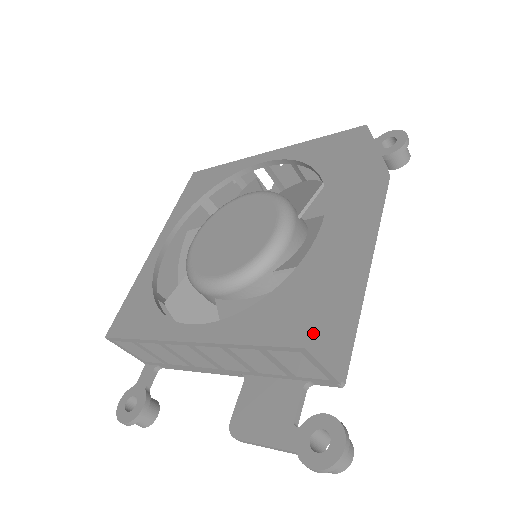
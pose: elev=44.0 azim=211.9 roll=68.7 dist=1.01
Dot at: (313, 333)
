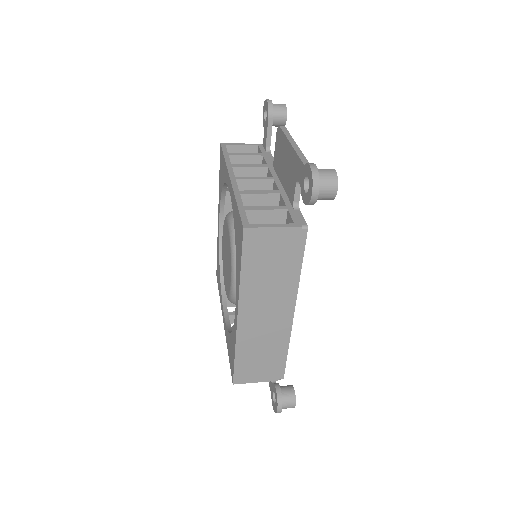
Dot at: (237, 377)
